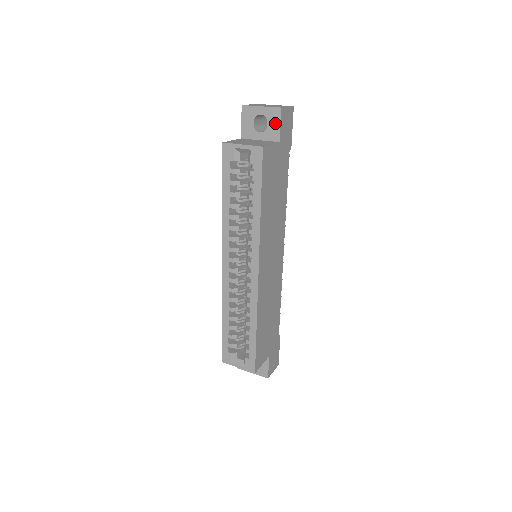
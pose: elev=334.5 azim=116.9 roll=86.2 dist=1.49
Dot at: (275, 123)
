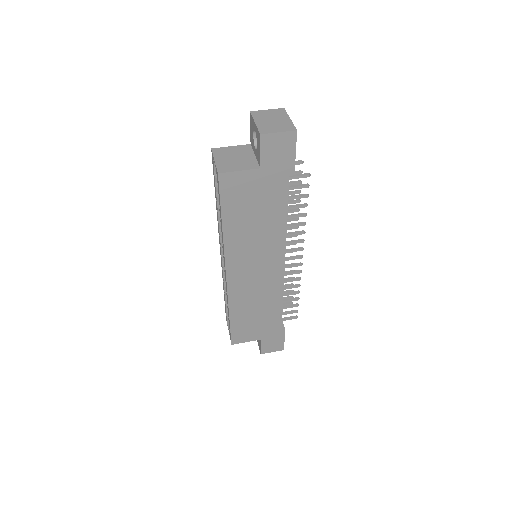
Dot at: (259, 147)
